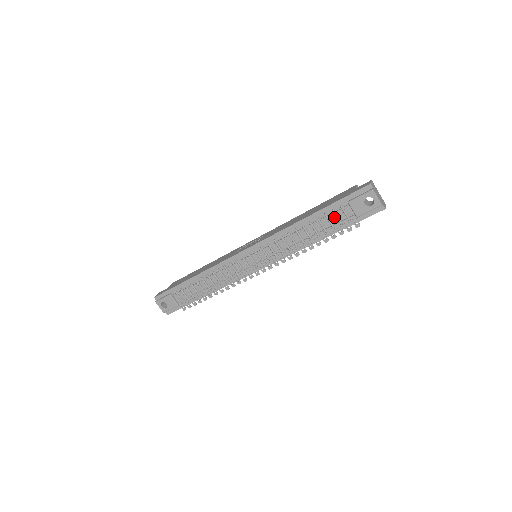
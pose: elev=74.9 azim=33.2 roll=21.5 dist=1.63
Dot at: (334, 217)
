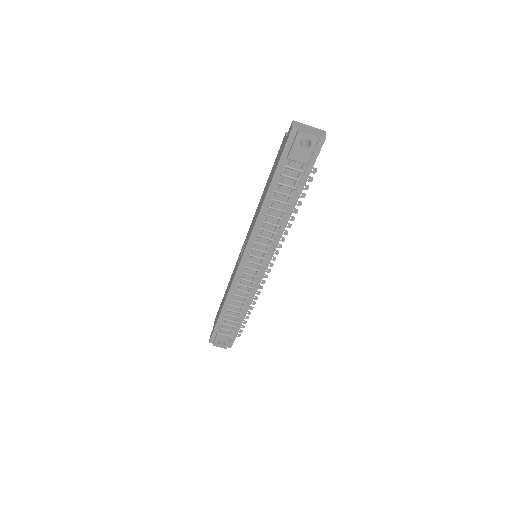
Dot at: (288, 179)
